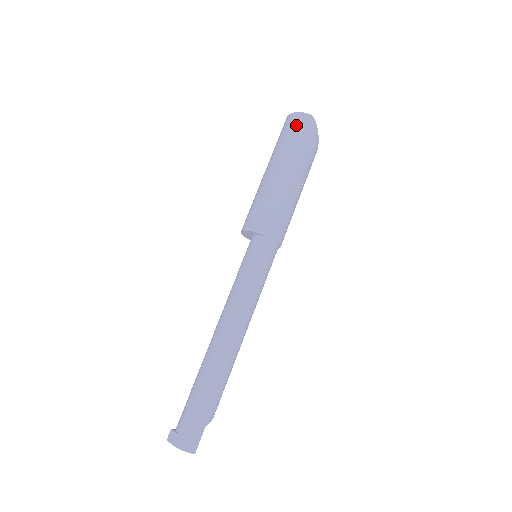
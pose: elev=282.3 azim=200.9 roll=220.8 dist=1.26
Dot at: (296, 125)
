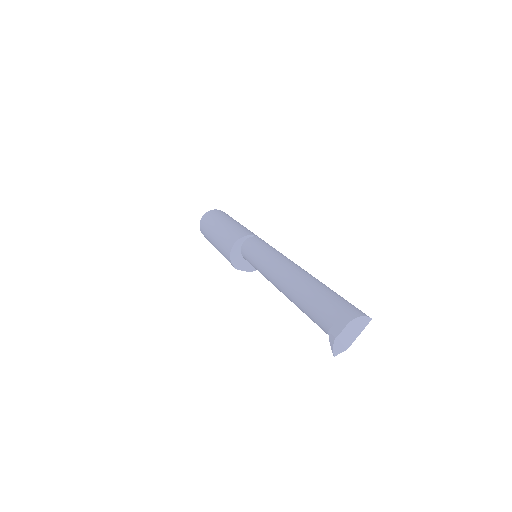
Dot at: (210, 214)
